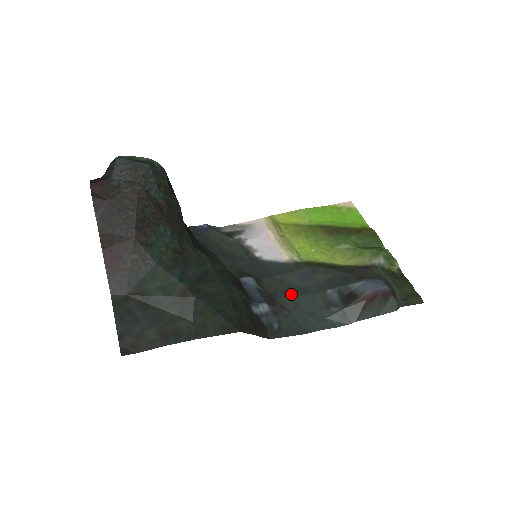
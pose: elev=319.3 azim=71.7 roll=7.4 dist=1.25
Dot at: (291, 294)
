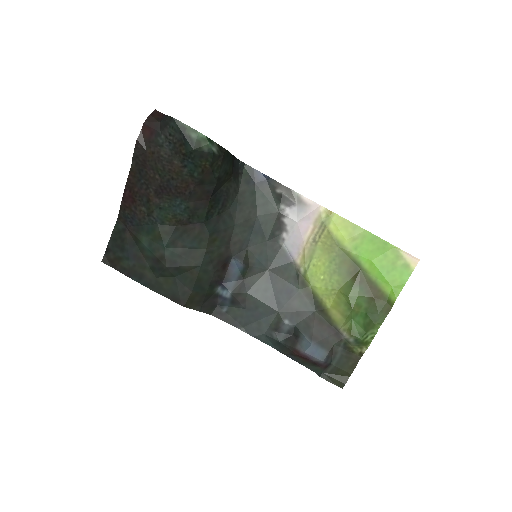
Dot at: (260, 298)
